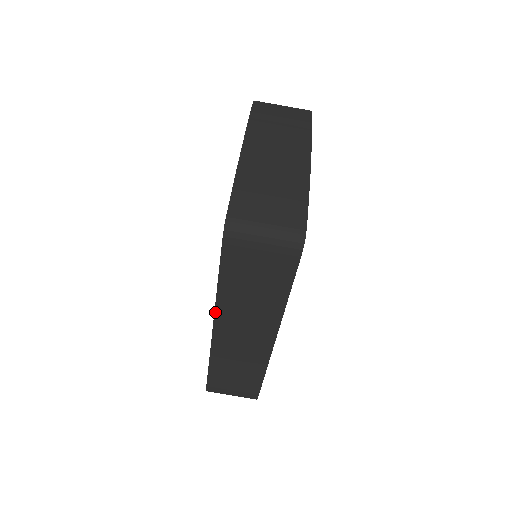
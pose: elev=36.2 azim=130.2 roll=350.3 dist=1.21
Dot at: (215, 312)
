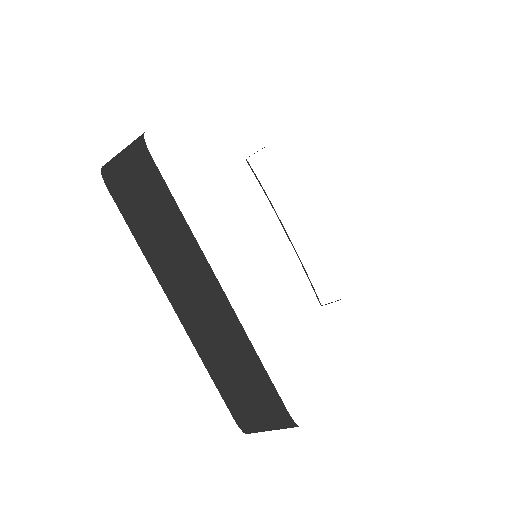
Dot at: (156, 277)
